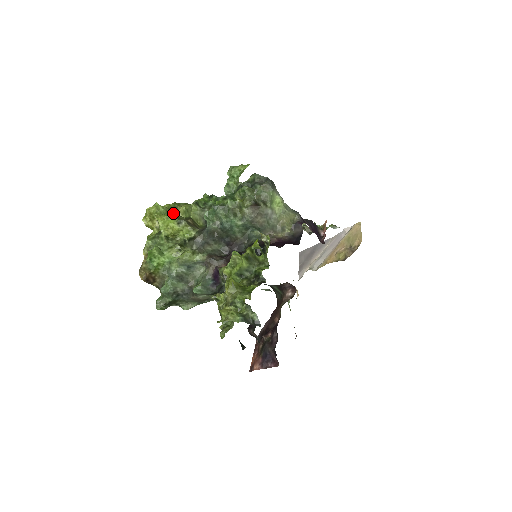
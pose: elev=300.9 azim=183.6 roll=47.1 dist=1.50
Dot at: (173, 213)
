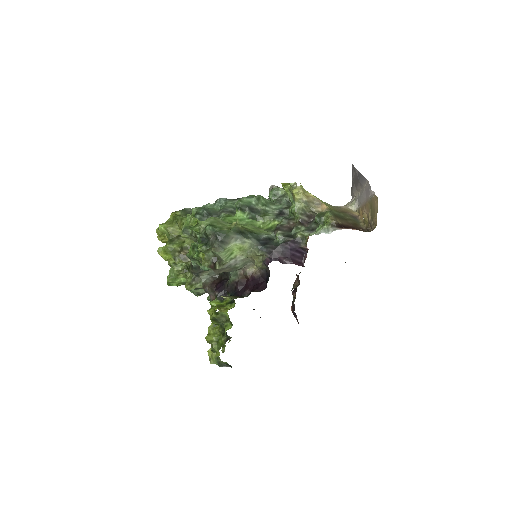
Dot at: (168, 248)
